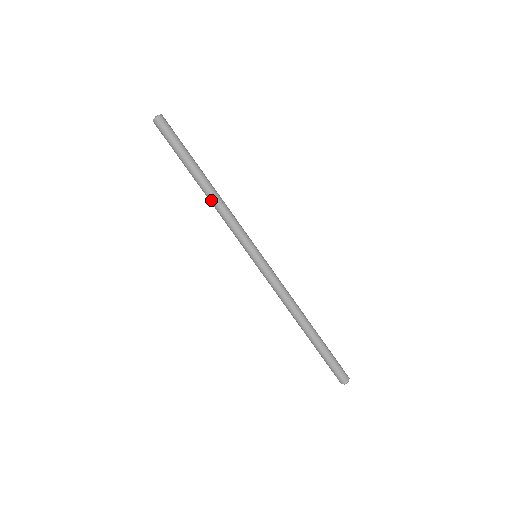
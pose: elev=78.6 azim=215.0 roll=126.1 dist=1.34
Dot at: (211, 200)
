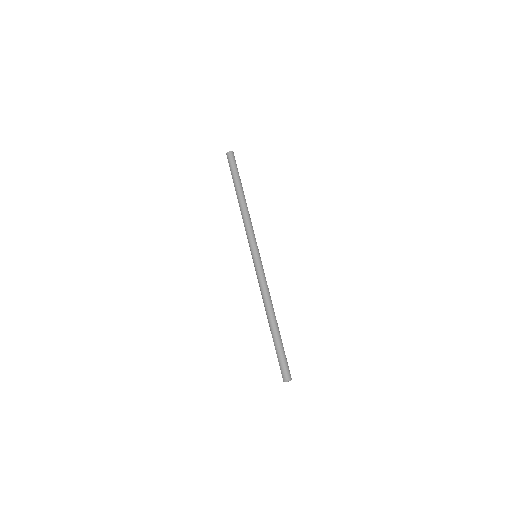
Dot at: (241, 208)
